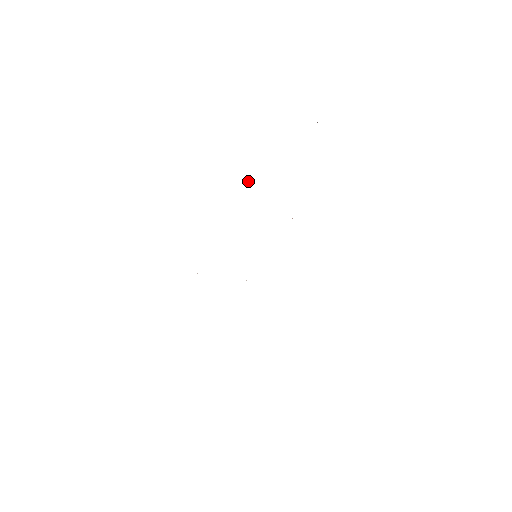
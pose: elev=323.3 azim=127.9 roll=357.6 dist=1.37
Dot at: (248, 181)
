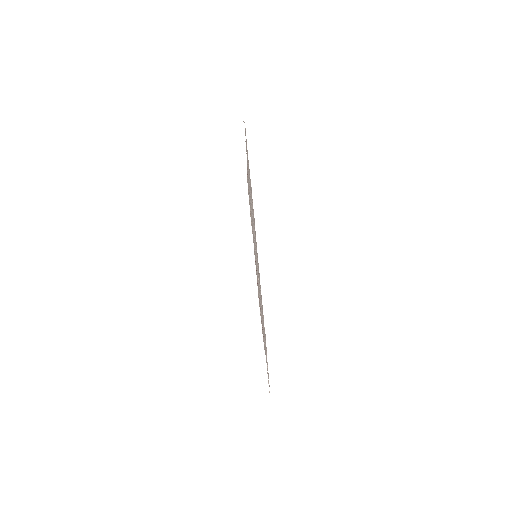
Dot at: occluded
